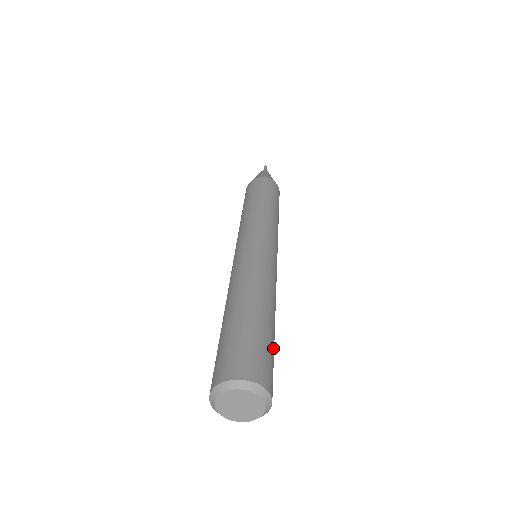
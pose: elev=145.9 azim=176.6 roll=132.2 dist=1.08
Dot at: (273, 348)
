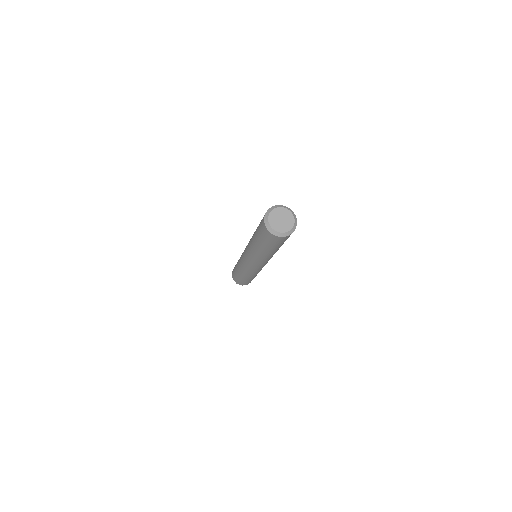
Dot at: occluded
